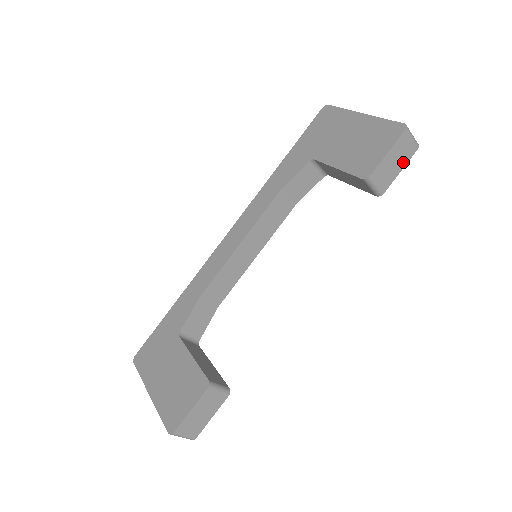
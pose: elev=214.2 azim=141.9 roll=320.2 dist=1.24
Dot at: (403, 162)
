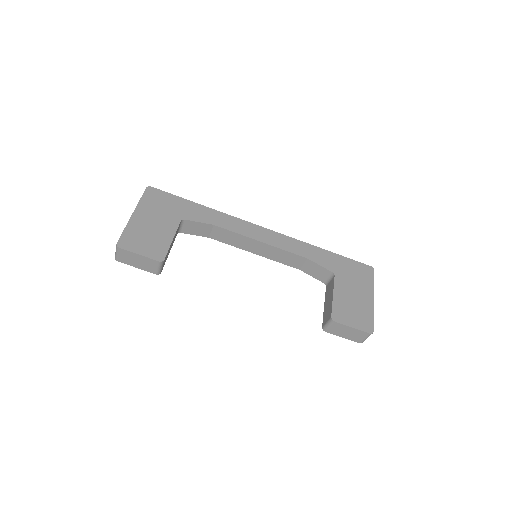
Dot at: (349, 337)
